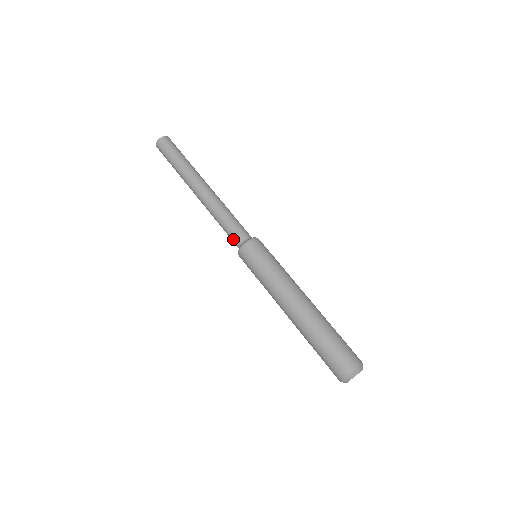
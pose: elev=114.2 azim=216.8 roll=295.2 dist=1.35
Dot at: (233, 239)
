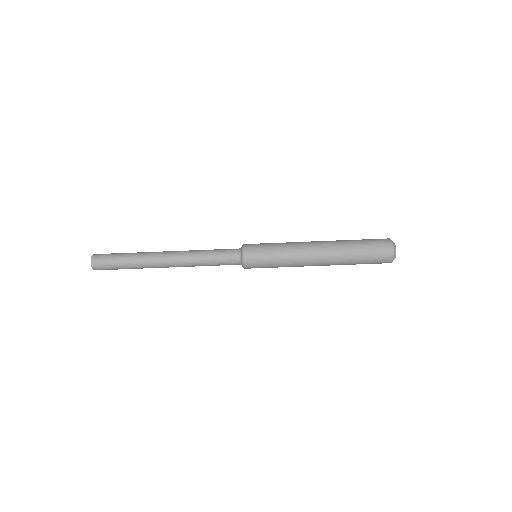
Dot at: occluded
